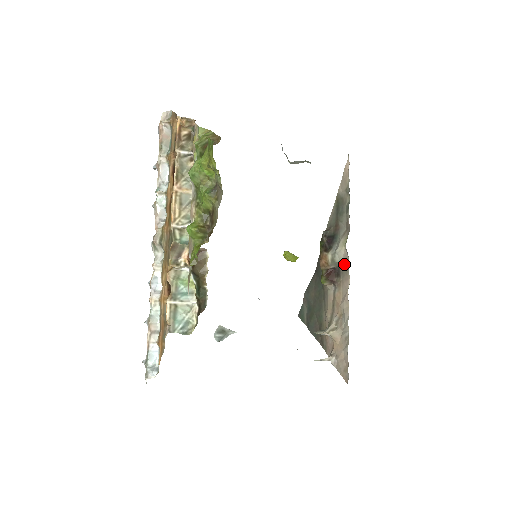
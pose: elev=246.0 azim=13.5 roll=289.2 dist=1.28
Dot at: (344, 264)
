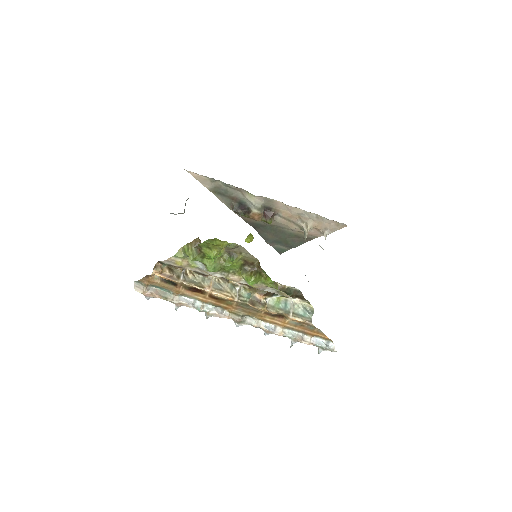
Dot at: (265, 202)
